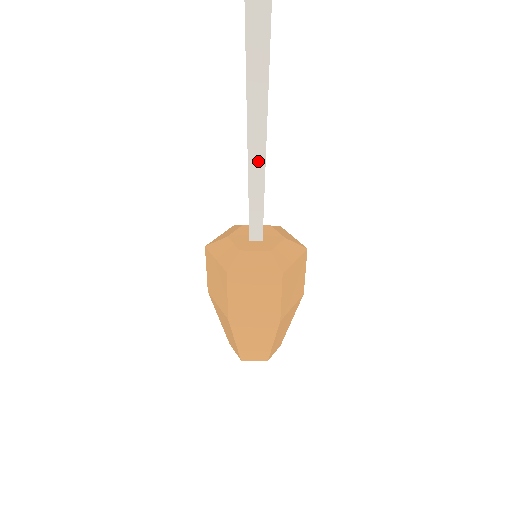
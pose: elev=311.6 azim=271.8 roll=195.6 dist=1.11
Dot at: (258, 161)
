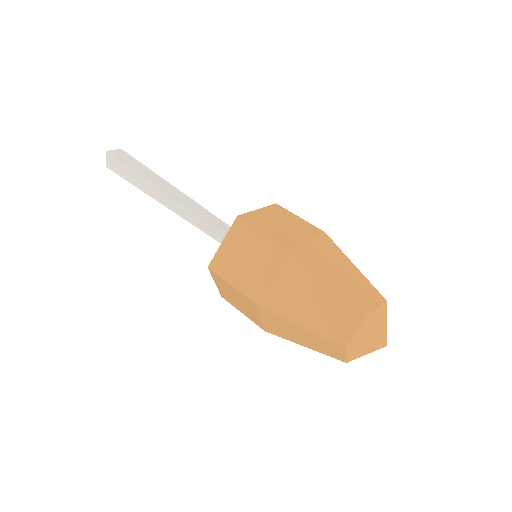
Dot at: (187, 201)
